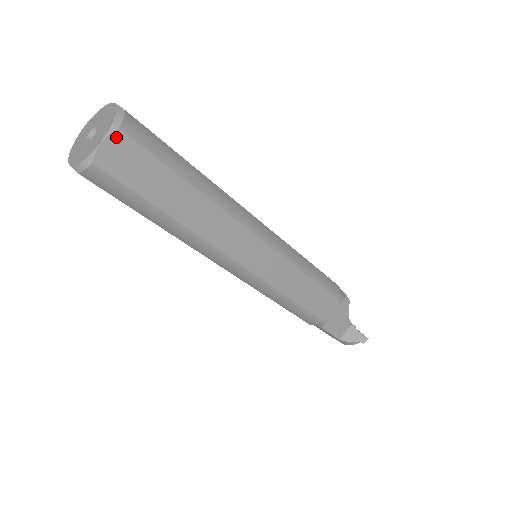
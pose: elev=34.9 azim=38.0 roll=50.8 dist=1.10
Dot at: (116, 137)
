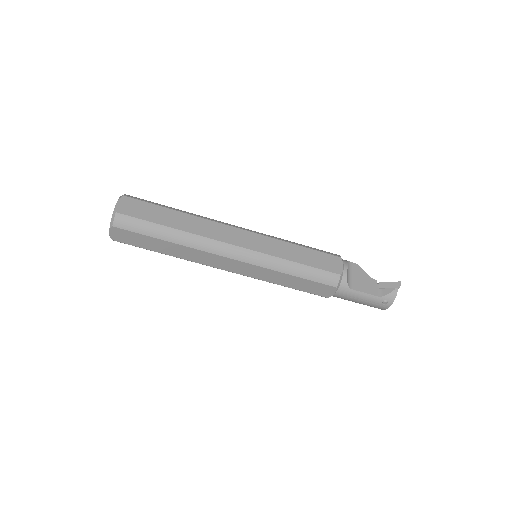
Dot at: (123, 199)
